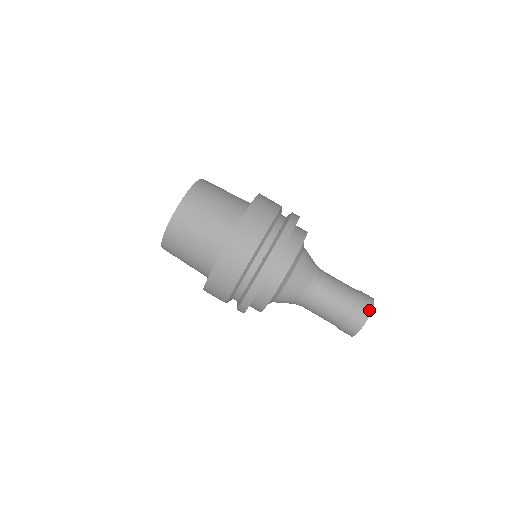
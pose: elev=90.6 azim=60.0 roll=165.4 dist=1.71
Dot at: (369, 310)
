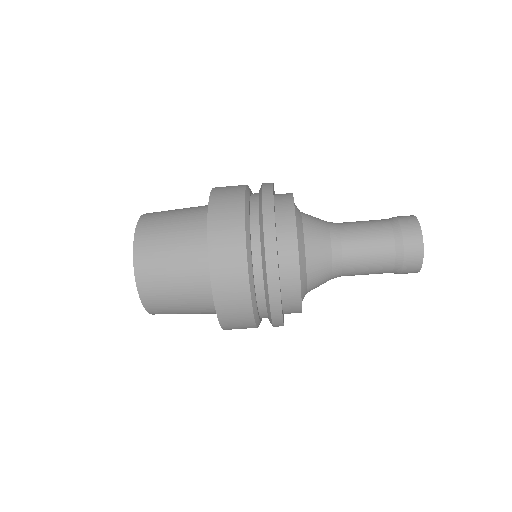
Dot at: (418, 233)
